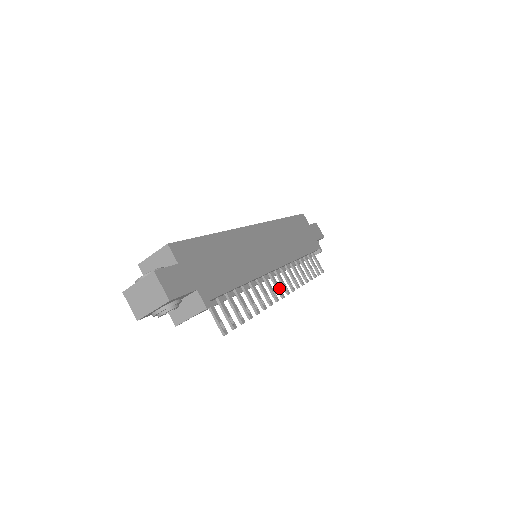
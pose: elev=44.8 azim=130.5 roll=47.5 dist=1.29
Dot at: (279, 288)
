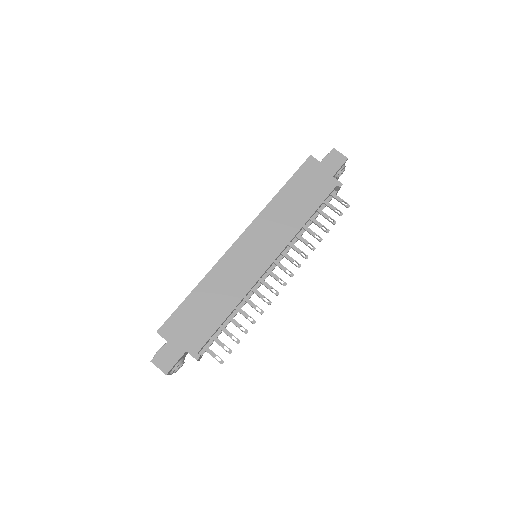
Dot at: occluded
